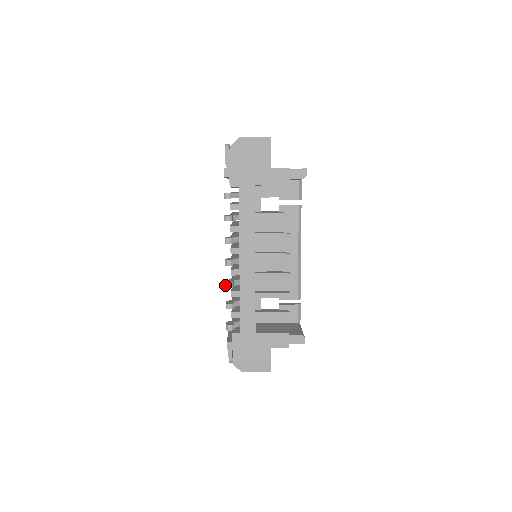
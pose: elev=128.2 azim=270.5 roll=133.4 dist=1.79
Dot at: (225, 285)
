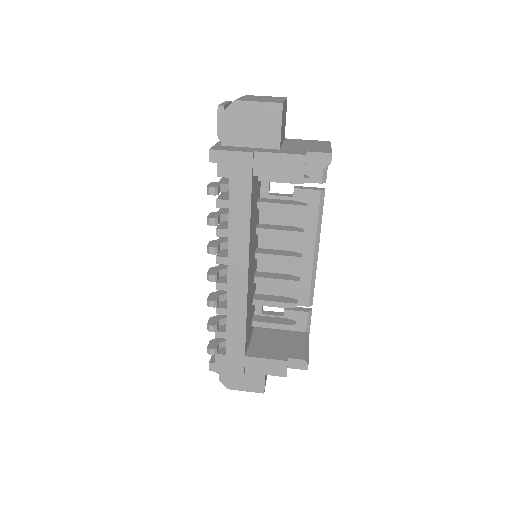
Dot at: (207, 303)
